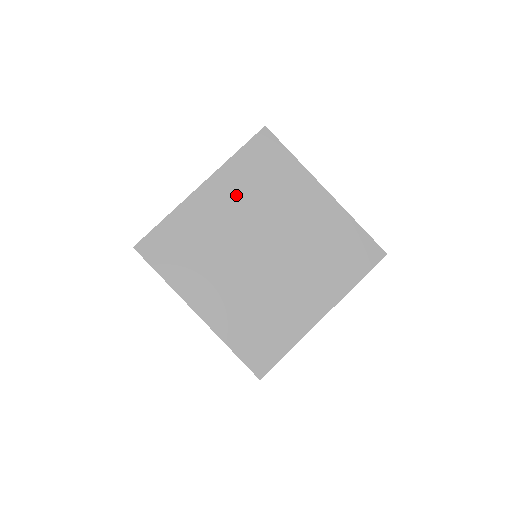
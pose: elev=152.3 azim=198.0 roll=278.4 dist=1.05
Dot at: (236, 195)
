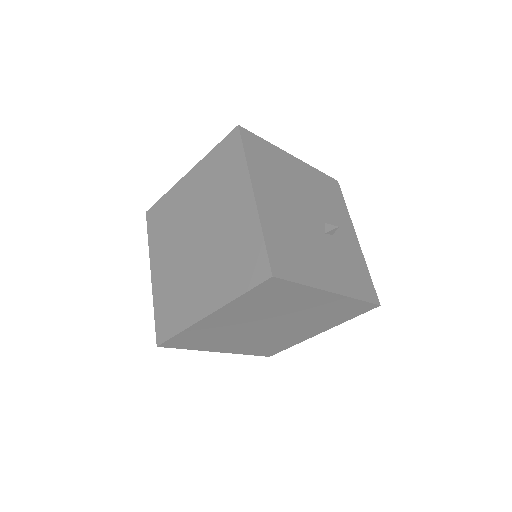
Dot at: (201, 185)
